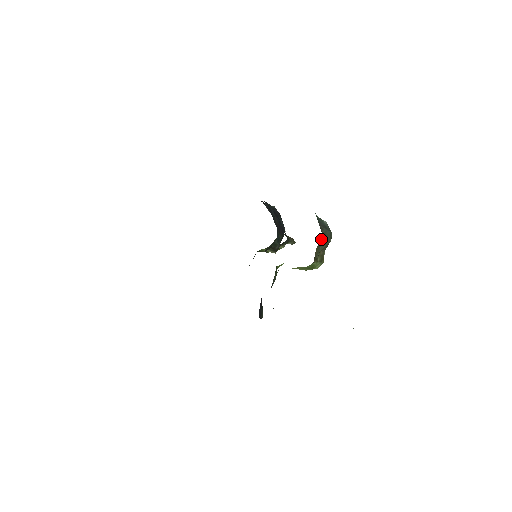
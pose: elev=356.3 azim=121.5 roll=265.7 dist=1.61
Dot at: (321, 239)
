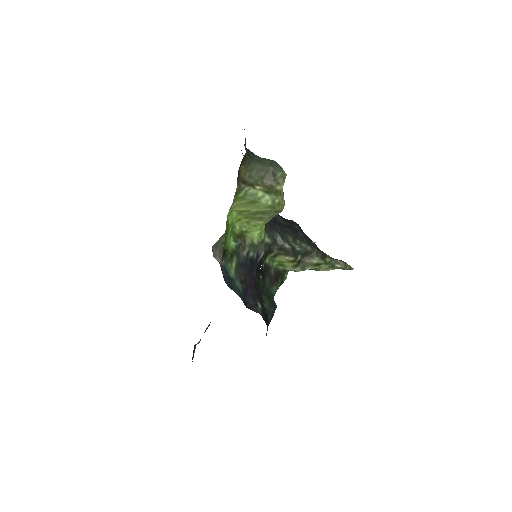
Dot at: (251, 164)
